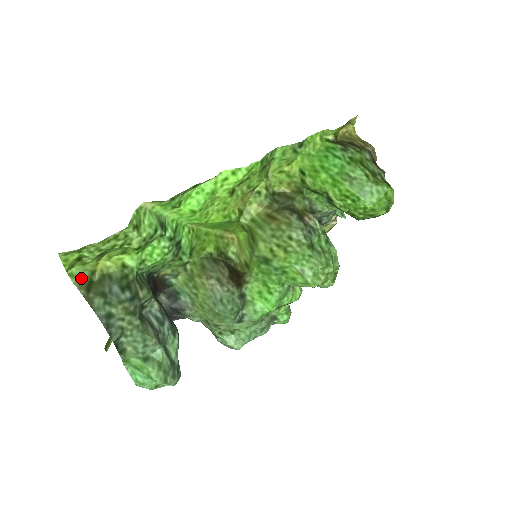
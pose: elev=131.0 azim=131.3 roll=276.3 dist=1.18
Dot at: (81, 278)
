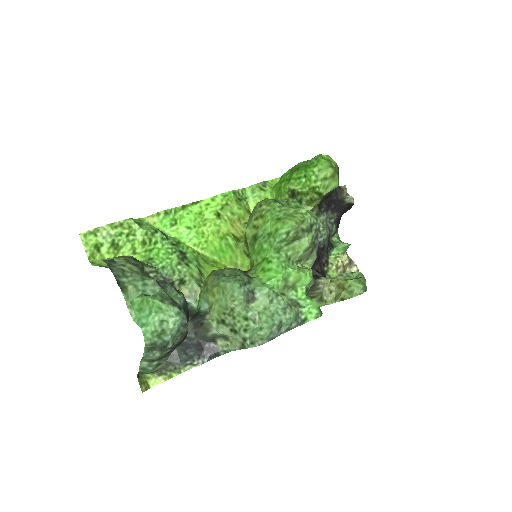
Dot at: (100, 266)
